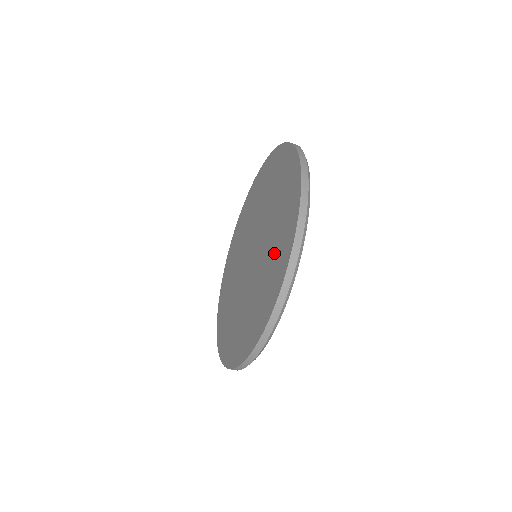
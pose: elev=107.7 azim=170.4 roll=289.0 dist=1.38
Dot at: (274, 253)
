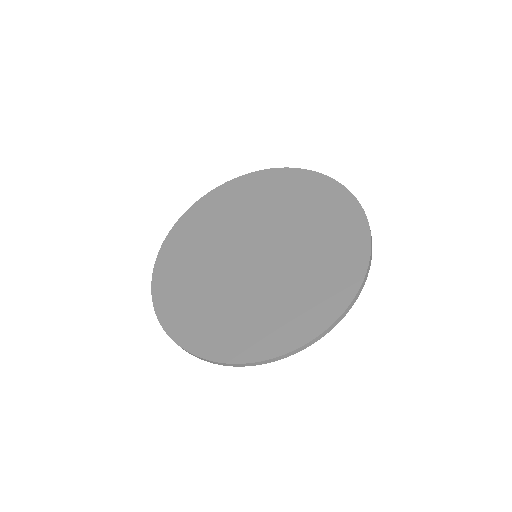
Dot at: (307, 205)
